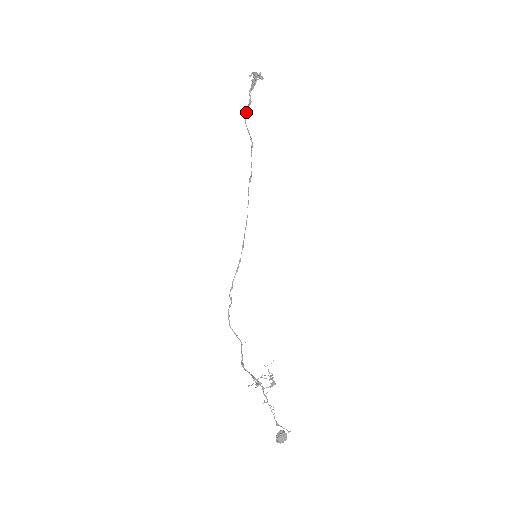
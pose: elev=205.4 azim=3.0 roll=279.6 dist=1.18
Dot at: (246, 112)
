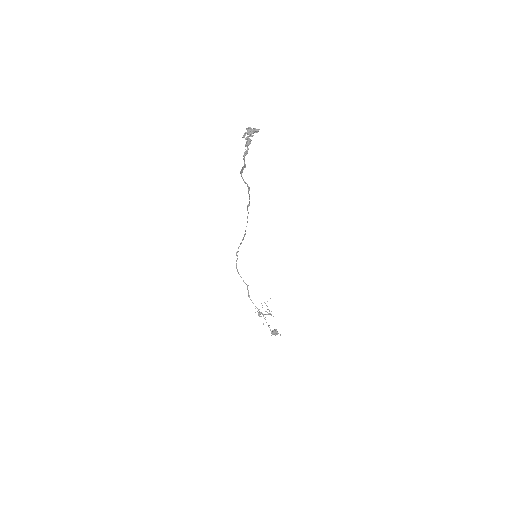
Dot at: (241, 171)
